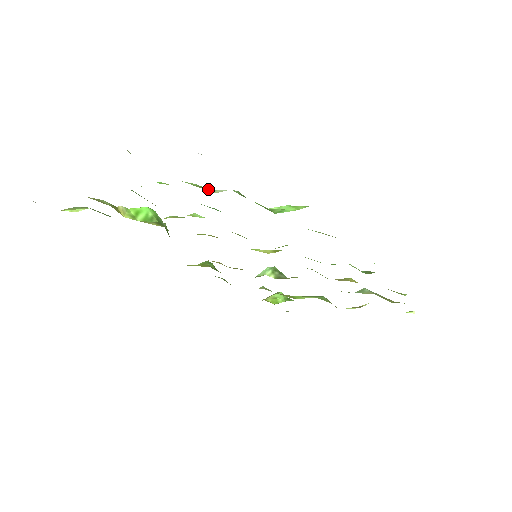
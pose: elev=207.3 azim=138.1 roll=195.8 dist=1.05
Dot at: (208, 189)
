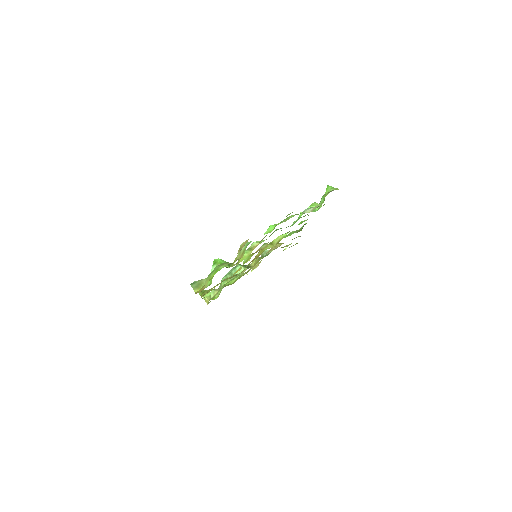
Dot at: occluded
